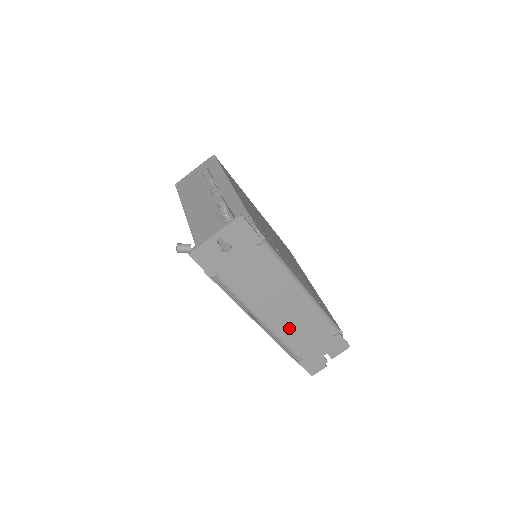
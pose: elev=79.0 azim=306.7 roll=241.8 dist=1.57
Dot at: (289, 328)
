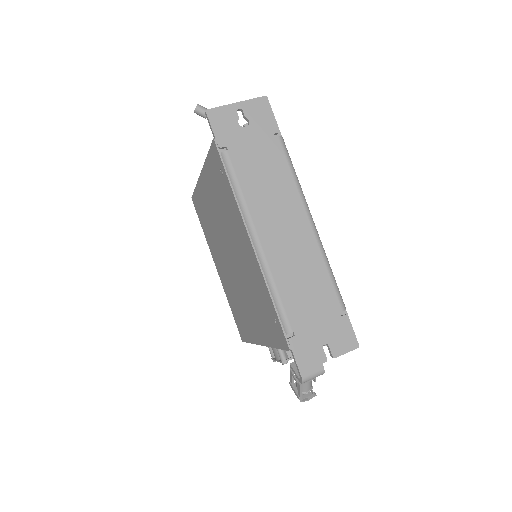
Dot at: (286, 267)
